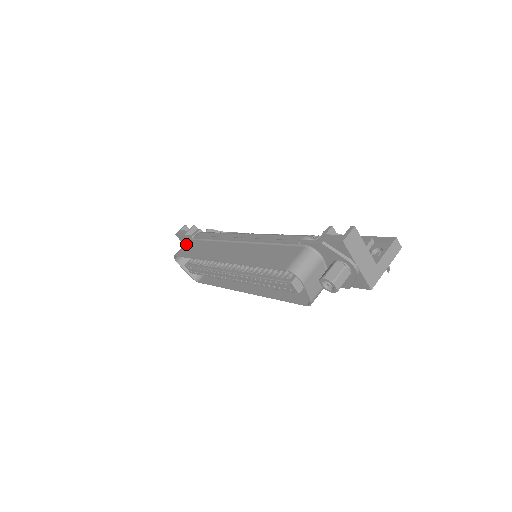
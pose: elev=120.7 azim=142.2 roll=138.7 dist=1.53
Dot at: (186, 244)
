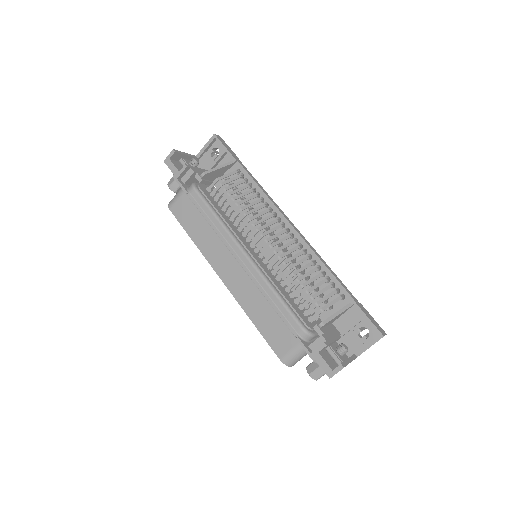
Dot at: (180, 198)
